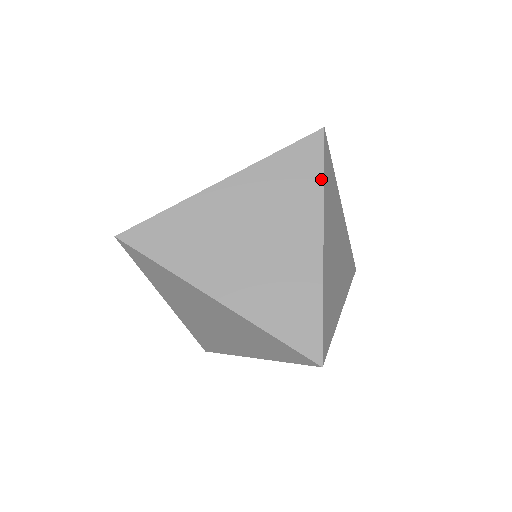
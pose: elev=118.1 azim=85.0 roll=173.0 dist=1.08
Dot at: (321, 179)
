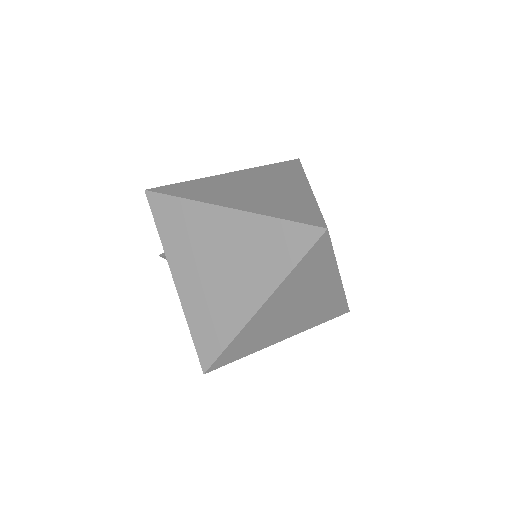
Dot at: (302, 170)
